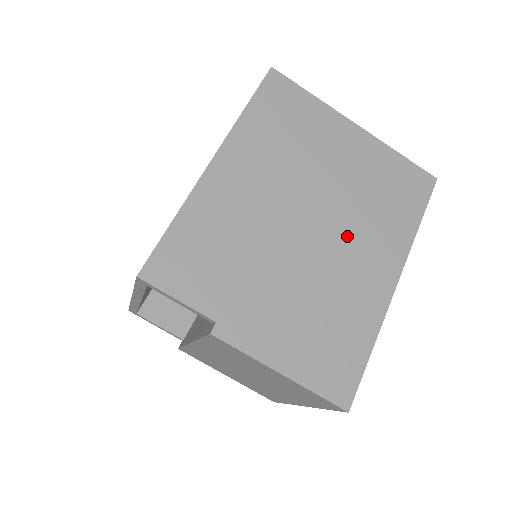
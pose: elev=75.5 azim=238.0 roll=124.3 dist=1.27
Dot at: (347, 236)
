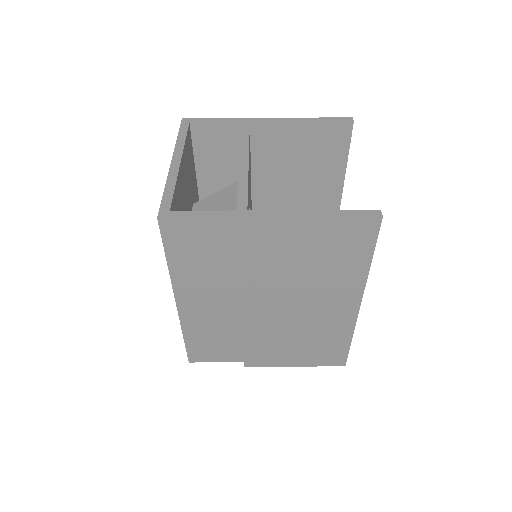
Dot at: (304, 298)
